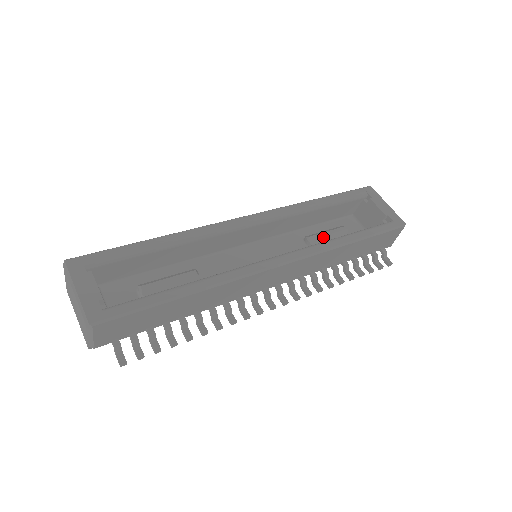
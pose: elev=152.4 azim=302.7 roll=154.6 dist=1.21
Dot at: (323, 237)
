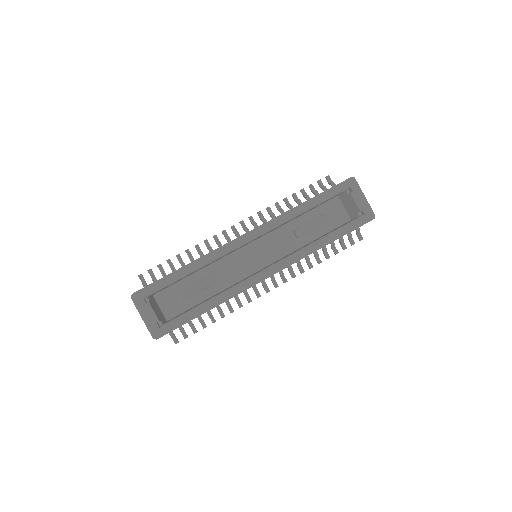
Dot at: (308, 230)
